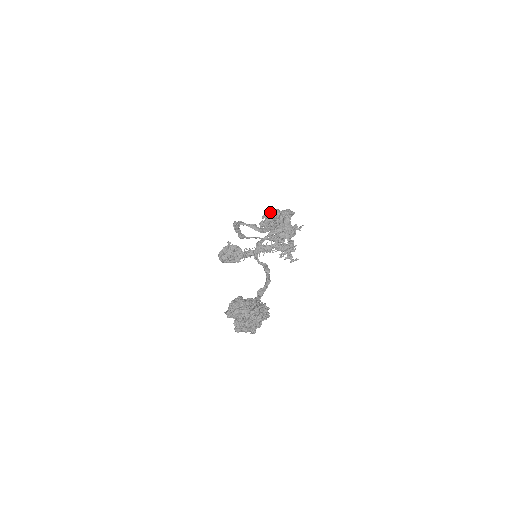
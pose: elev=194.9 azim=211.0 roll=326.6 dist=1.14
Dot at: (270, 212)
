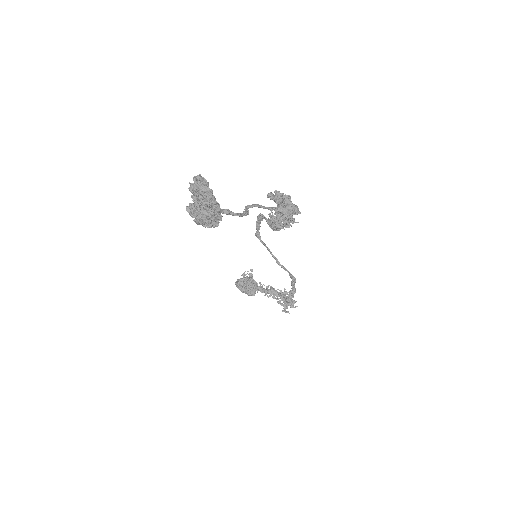
Dot at: (282, 193)
